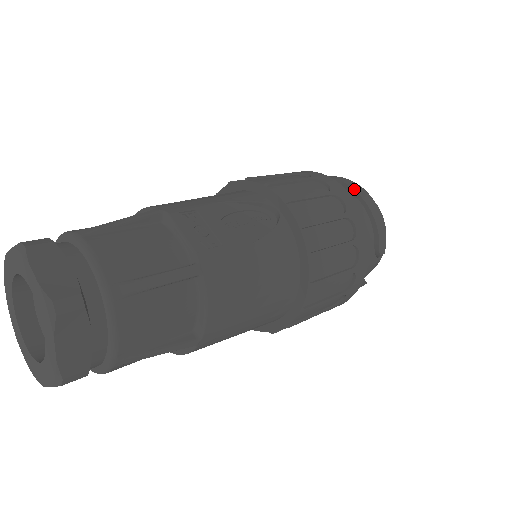
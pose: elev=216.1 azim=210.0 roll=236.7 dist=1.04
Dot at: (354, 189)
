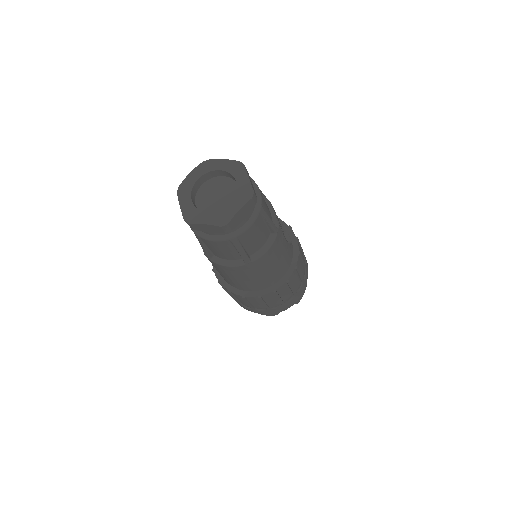
Dot at: occluded
